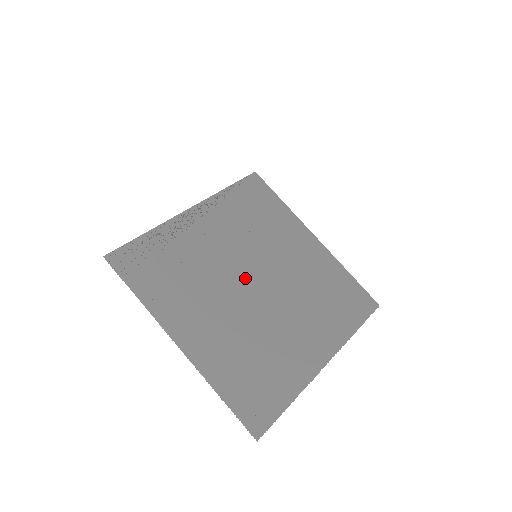
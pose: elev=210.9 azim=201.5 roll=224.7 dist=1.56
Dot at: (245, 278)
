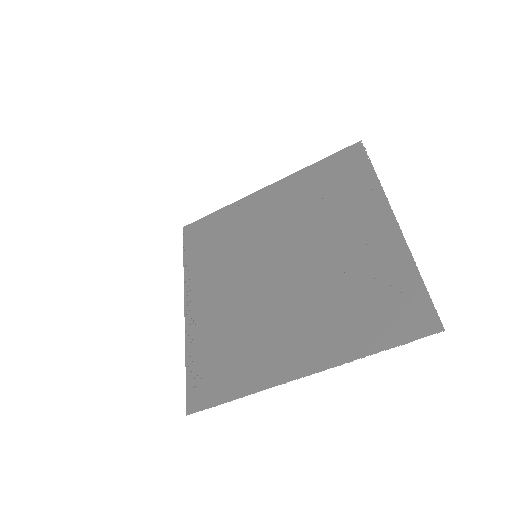
Dot at: (271, 276)
